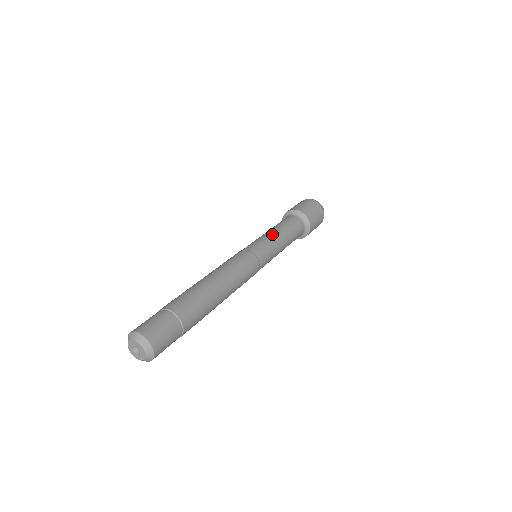
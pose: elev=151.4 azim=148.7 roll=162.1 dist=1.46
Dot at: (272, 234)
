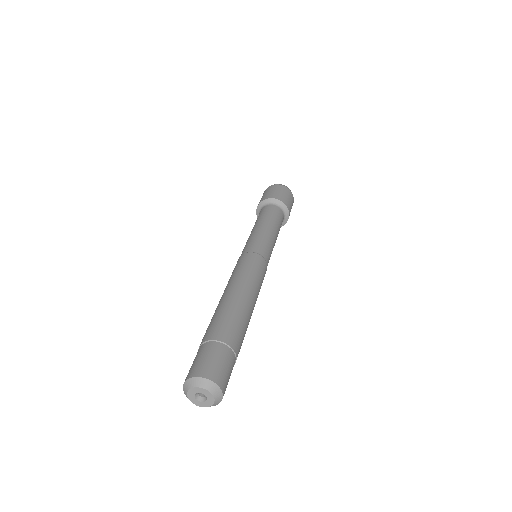
Dot at: (257, 229)
